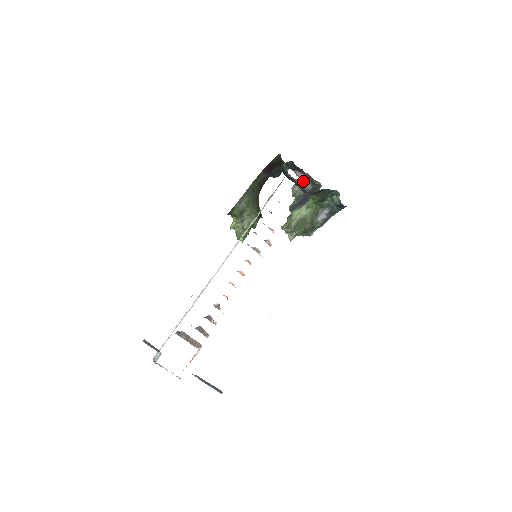
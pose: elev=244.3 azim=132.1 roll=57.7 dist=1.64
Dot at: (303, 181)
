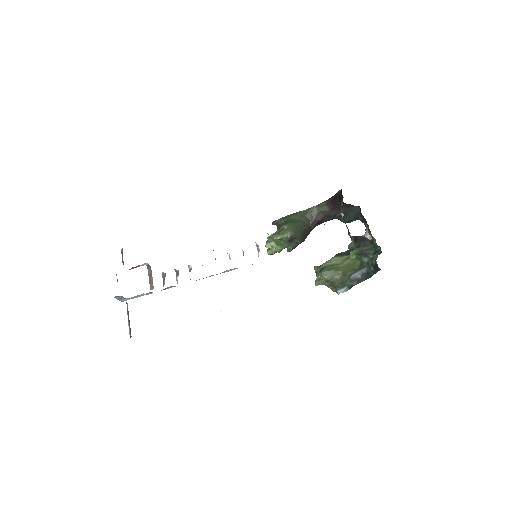
Dot at: (365, 236)
